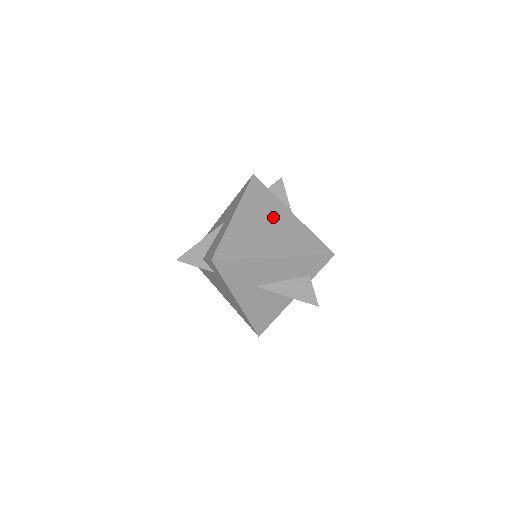
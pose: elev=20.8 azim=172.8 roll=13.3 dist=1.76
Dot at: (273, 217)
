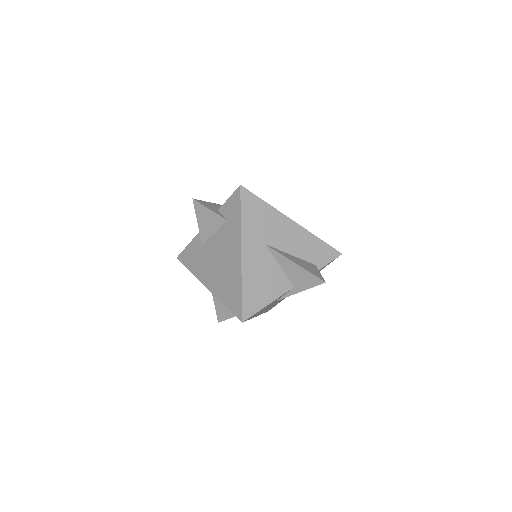
Dot at: occluded
